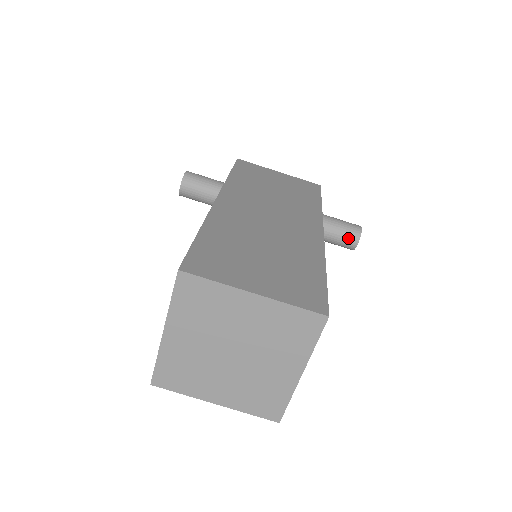
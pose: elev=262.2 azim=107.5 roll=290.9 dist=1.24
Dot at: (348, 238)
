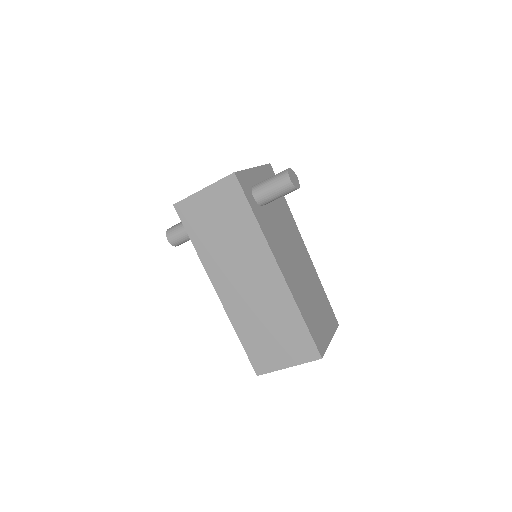
Dot at: occluded
